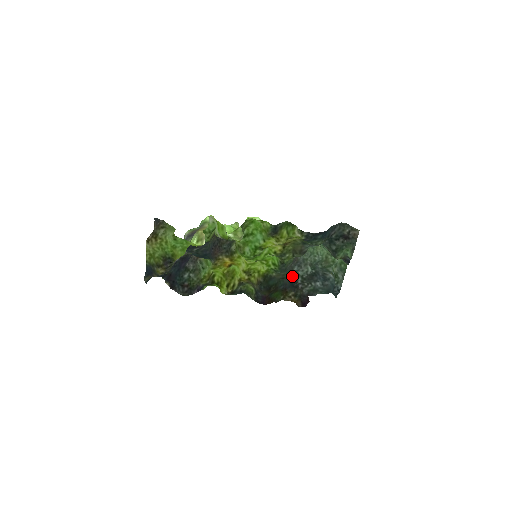
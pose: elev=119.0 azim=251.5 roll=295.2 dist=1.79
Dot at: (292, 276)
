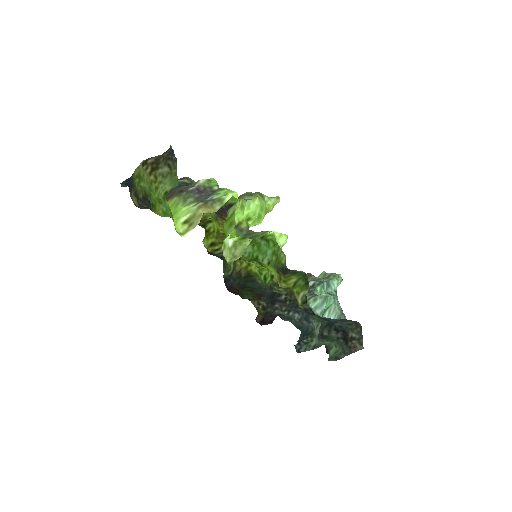
Dot at: occluded
